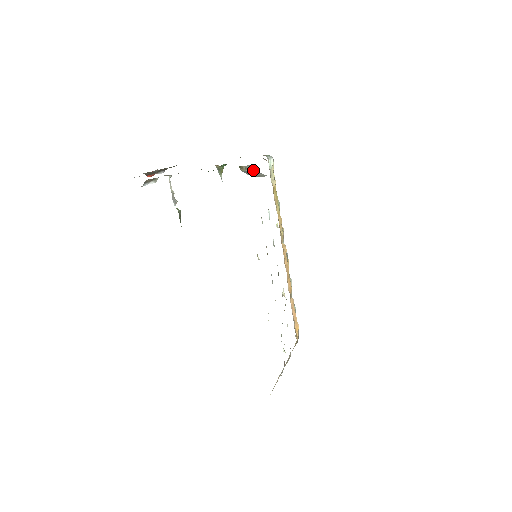
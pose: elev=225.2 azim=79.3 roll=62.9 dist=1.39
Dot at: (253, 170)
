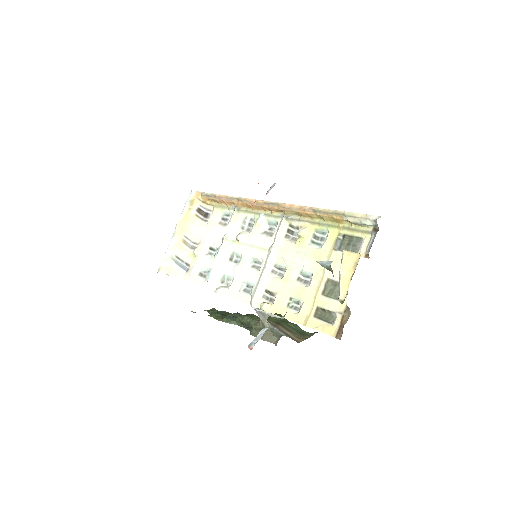
Dot at: occluded
